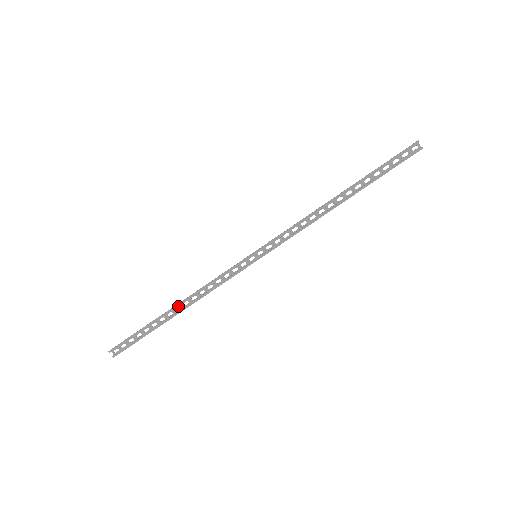
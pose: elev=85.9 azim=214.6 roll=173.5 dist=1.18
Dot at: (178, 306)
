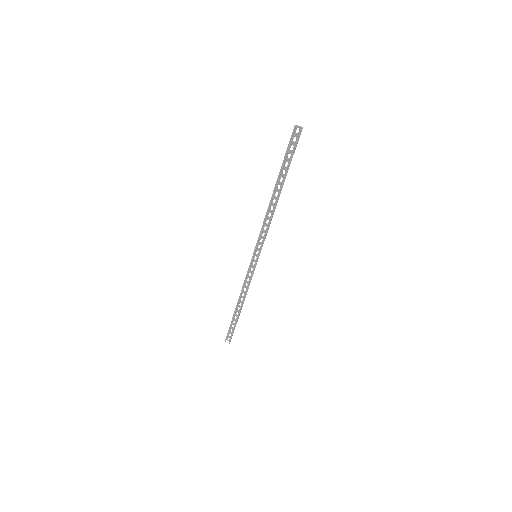
Dot at: (239, 303)
